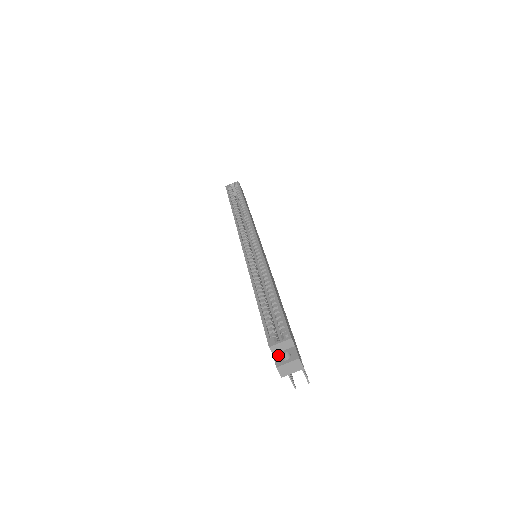
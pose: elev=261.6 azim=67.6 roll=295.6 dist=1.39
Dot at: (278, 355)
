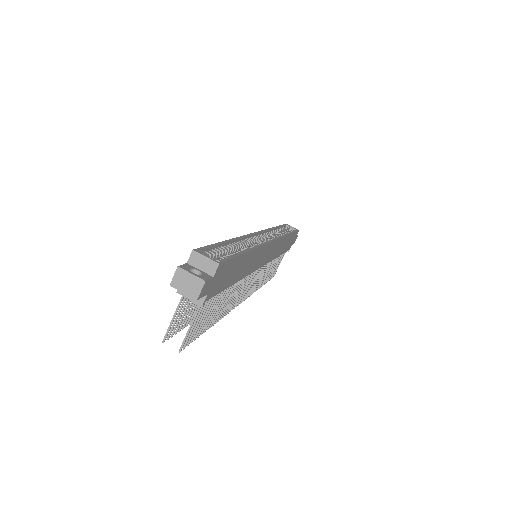
Dot at: (191, 266)
